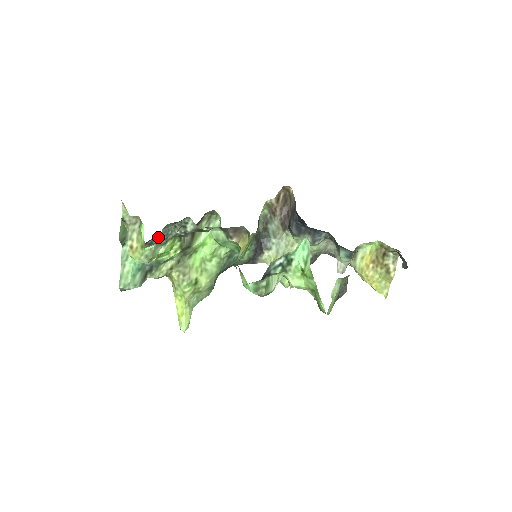
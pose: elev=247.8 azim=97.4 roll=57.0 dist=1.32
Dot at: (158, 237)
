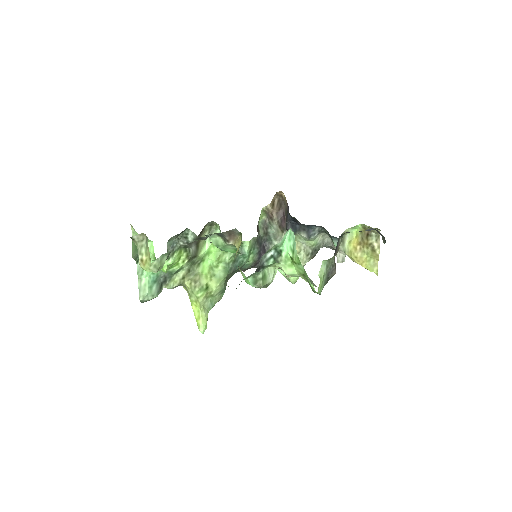
Dot at: occluded
